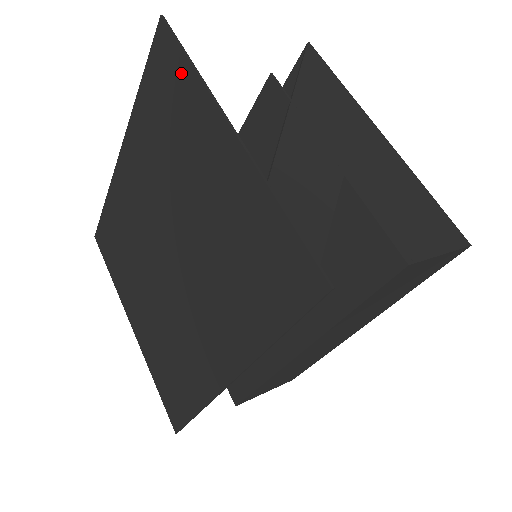
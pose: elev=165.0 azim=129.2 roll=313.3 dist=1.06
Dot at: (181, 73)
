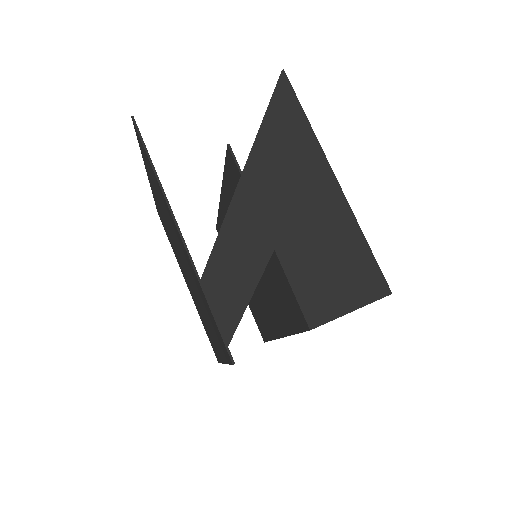
Dot at: (151, 168)
